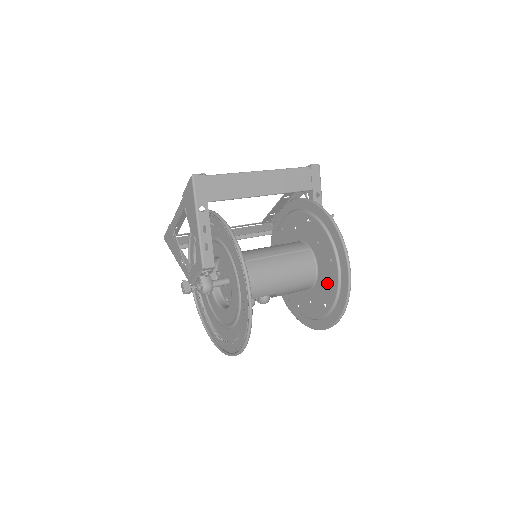
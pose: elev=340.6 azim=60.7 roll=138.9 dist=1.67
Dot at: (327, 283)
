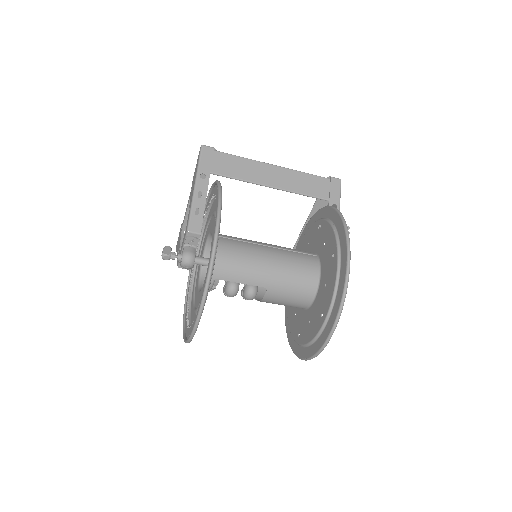
Dot at: (326, 285)
